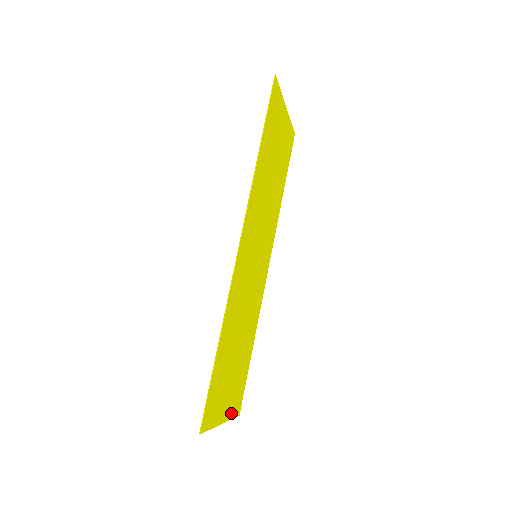
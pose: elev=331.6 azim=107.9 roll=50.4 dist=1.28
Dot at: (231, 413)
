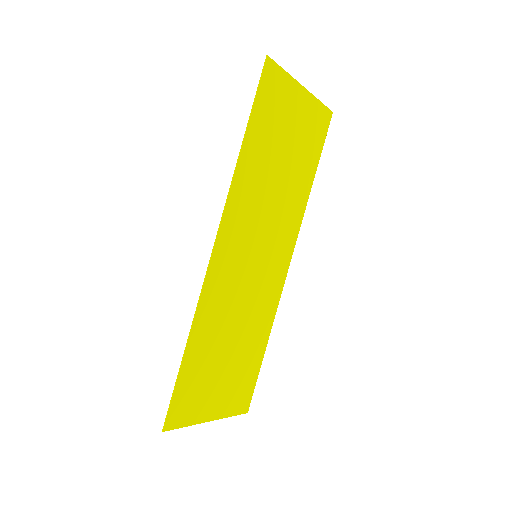
Dot at: (228, 411)
